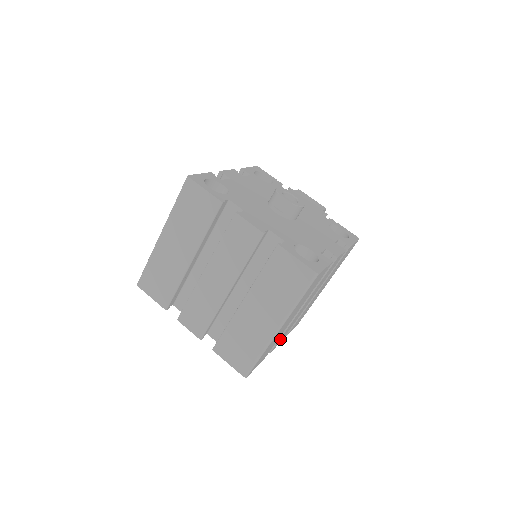
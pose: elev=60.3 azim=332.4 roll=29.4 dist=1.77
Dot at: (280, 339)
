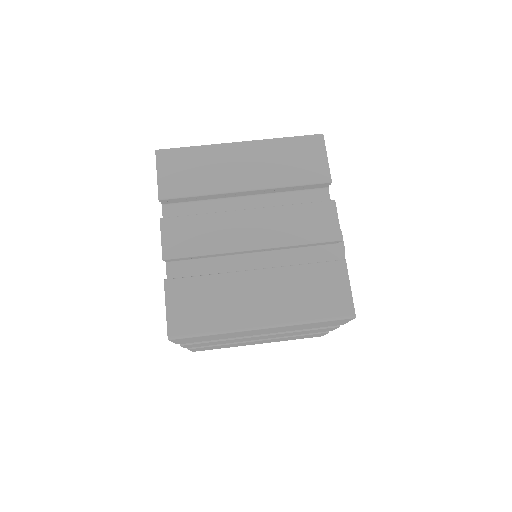
Dot at: (202, 343)
